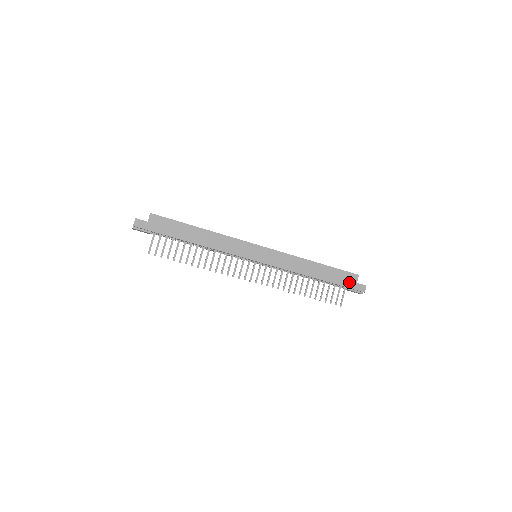
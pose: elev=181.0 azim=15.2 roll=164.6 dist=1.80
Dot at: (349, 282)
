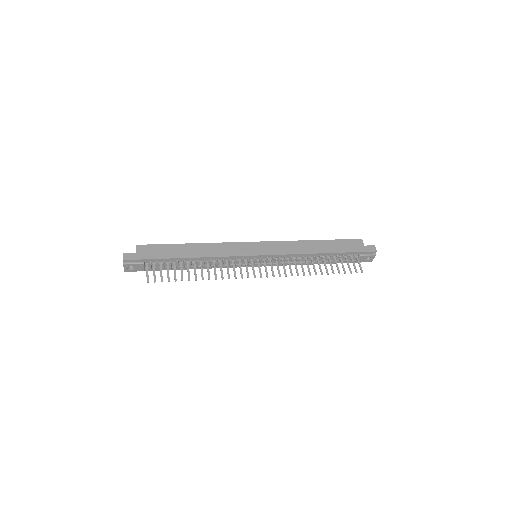
Dot at: (357, 247)
